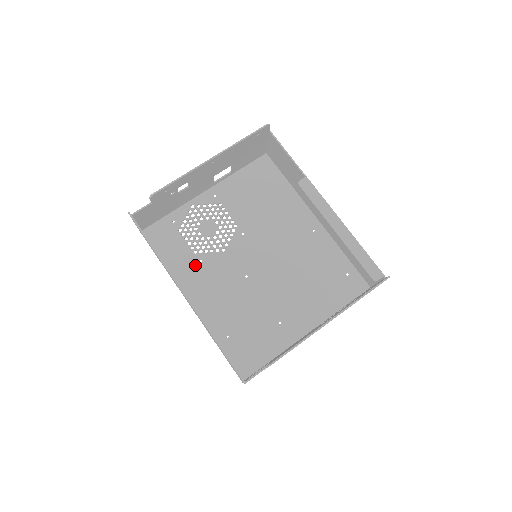
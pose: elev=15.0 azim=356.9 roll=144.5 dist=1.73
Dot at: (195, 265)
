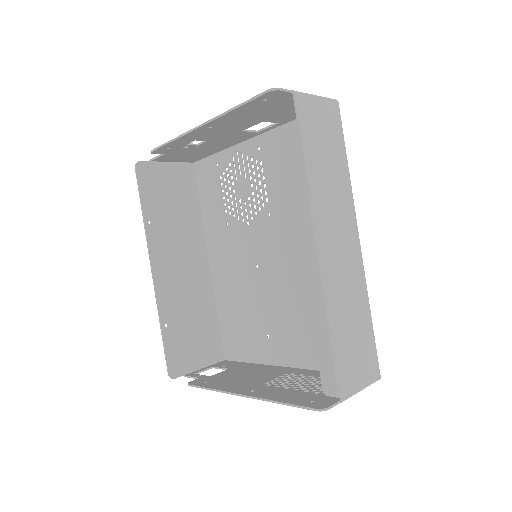
Dot at: (221, 225)
